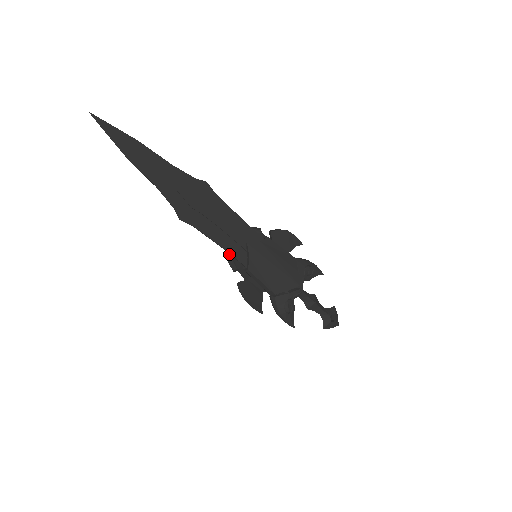
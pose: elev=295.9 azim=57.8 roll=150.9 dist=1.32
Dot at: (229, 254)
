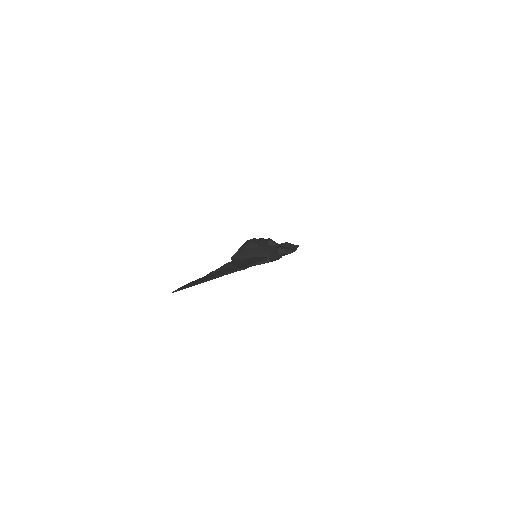
Dot at: occluded
